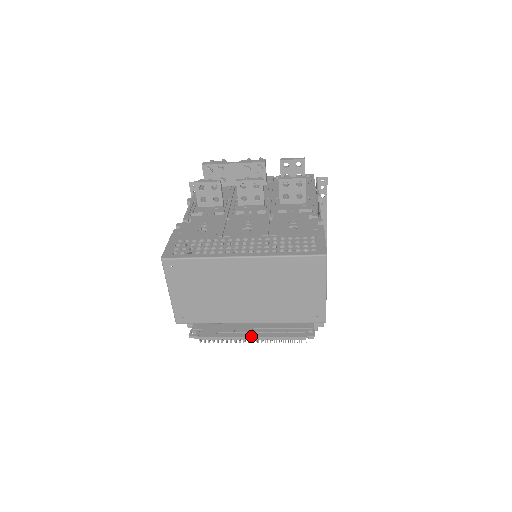
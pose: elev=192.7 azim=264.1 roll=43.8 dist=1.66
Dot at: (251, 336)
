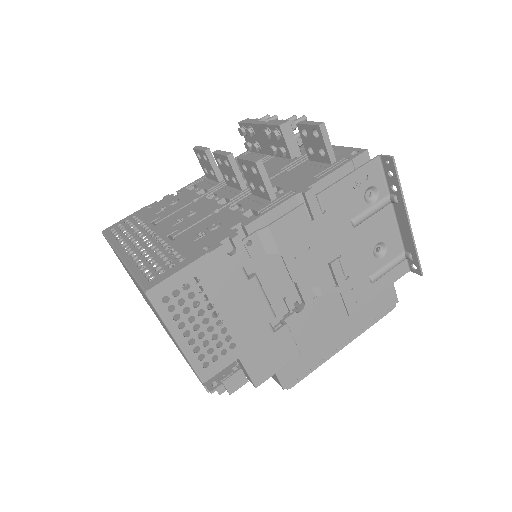
Dot at: occluded
